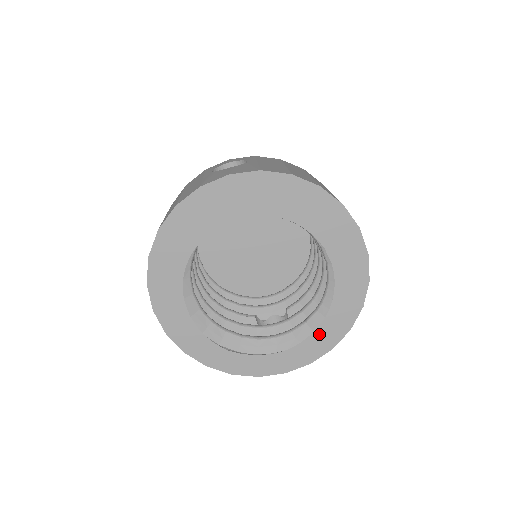
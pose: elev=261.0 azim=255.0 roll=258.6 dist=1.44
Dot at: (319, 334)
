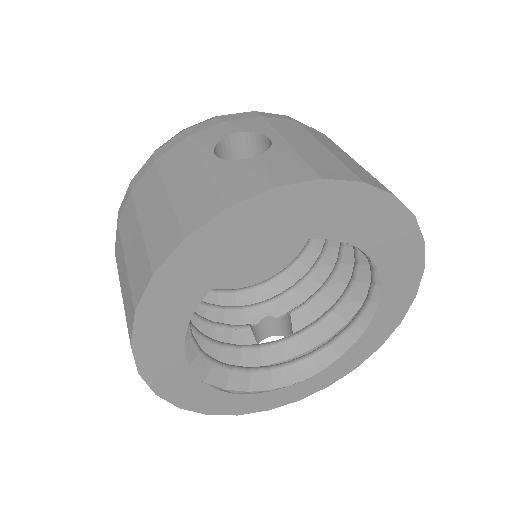
Dot at: (346, 357)
